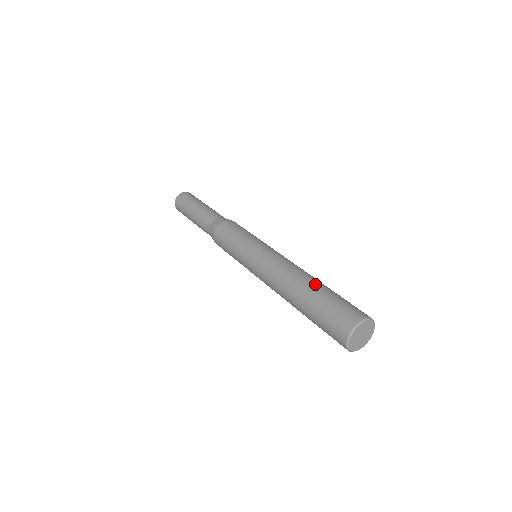
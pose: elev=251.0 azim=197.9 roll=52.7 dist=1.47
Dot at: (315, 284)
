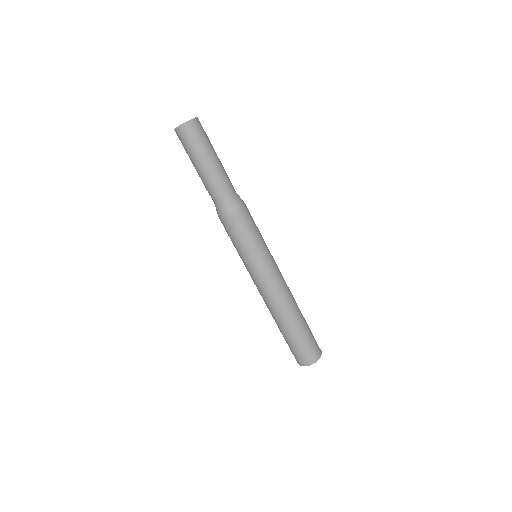
Dot at: (302, 317)
